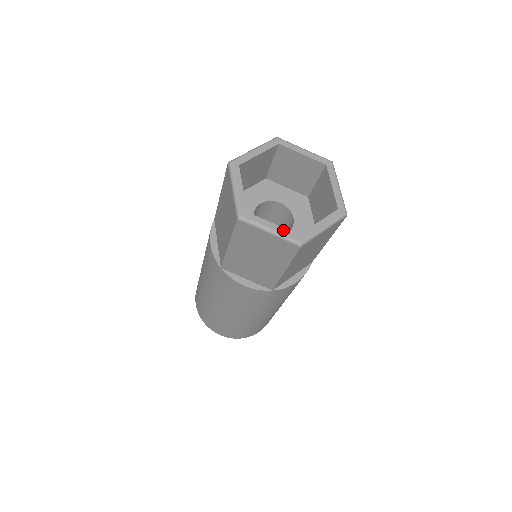
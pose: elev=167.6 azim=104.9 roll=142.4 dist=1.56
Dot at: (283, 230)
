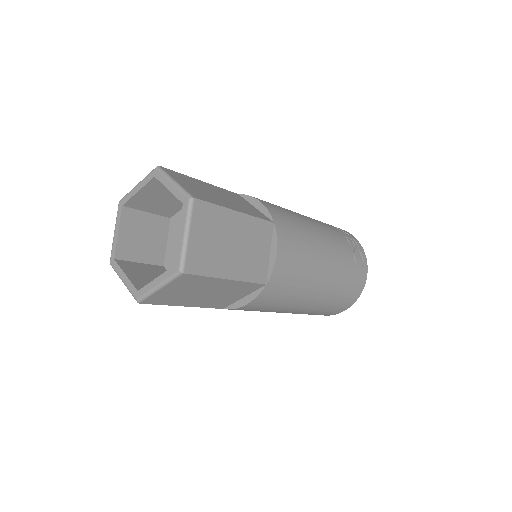
Dot at: (129, 283)
